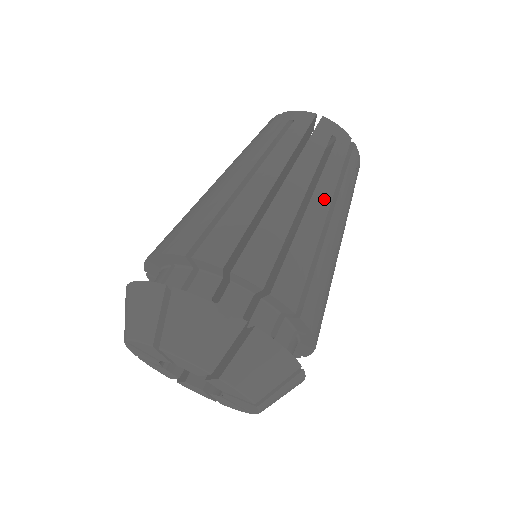
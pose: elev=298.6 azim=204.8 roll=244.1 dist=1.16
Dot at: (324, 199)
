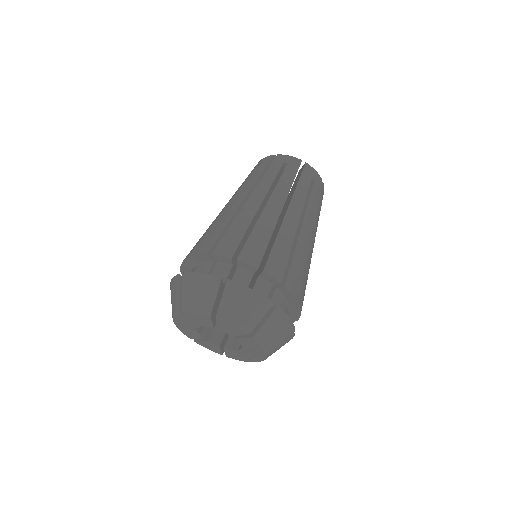
Dot at: (309, 223)
